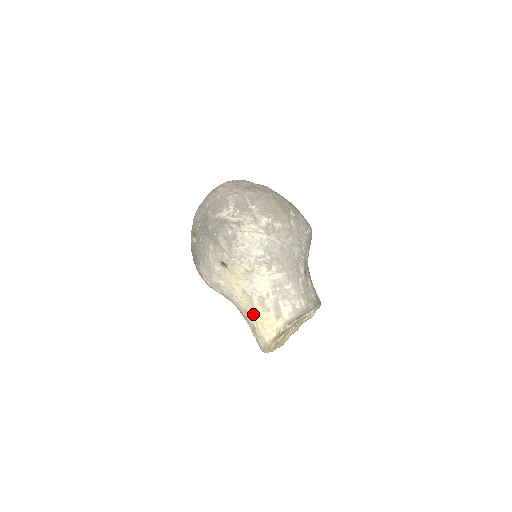
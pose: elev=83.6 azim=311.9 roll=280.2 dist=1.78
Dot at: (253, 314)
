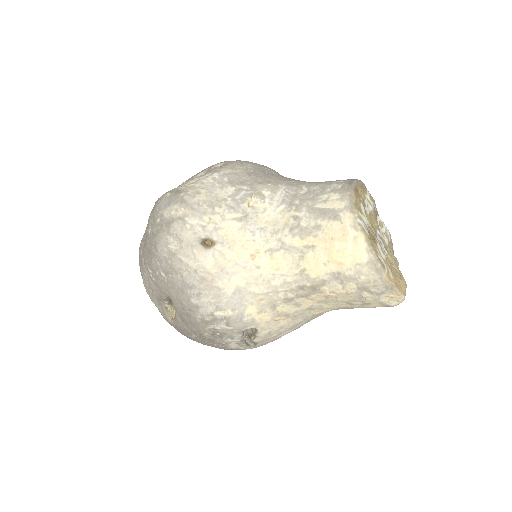
Dot at: (312, 259)
